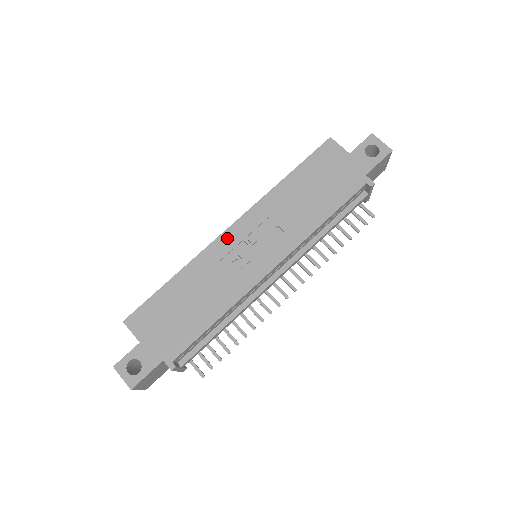
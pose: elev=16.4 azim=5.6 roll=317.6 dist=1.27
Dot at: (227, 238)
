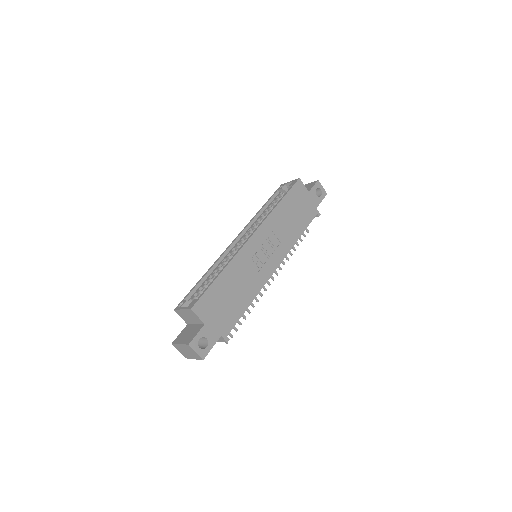
Dot at: (251, 245)
